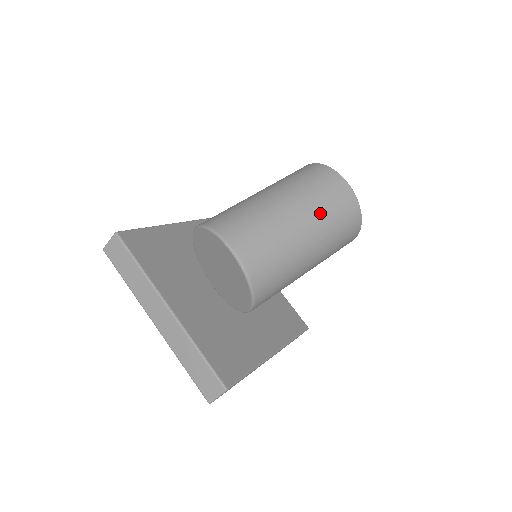
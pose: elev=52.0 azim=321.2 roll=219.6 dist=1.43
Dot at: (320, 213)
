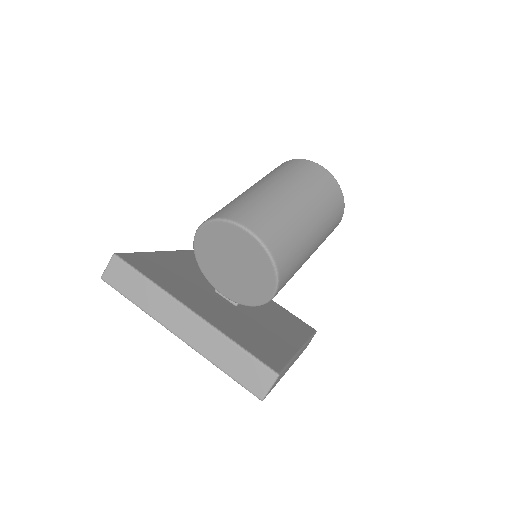
Dot at: (310, 192)
